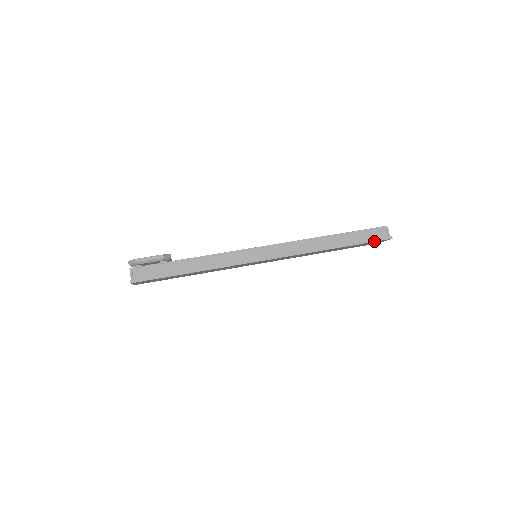
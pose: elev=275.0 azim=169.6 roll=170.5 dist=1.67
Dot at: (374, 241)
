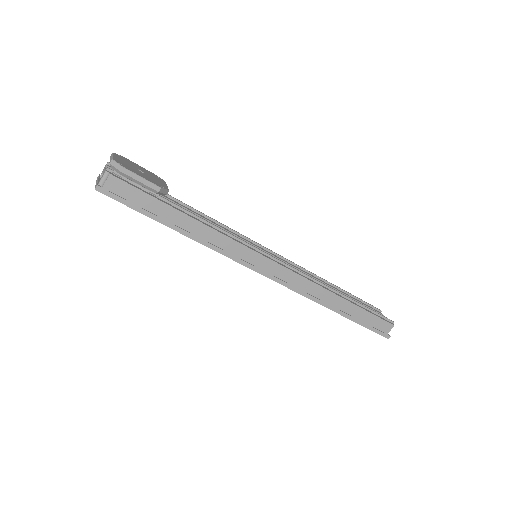
Dot at: (372, 330)
